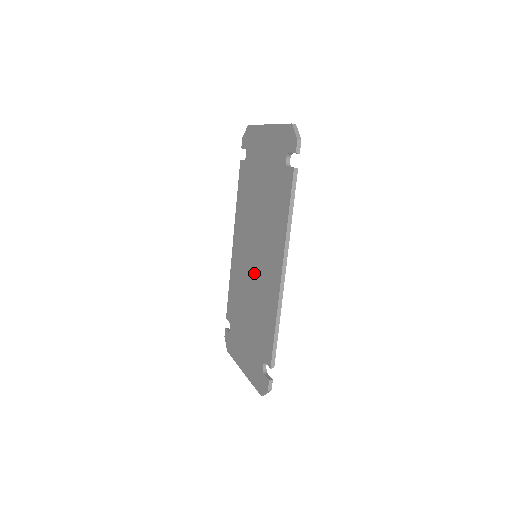
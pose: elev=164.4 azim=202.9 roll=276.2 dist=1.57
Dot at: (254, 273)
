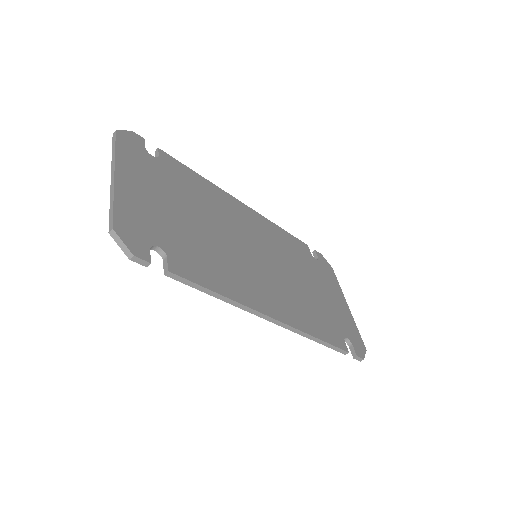
Dot at: occluded
